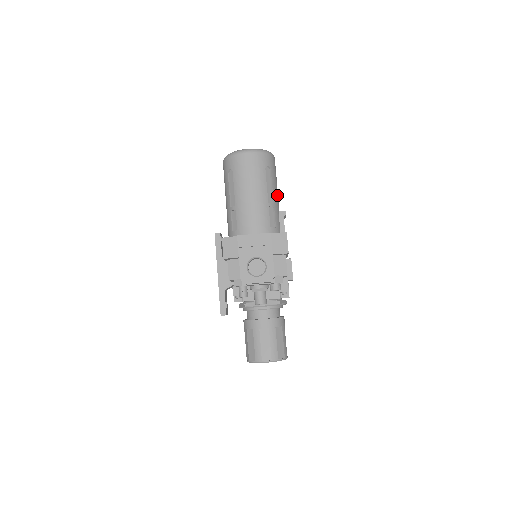
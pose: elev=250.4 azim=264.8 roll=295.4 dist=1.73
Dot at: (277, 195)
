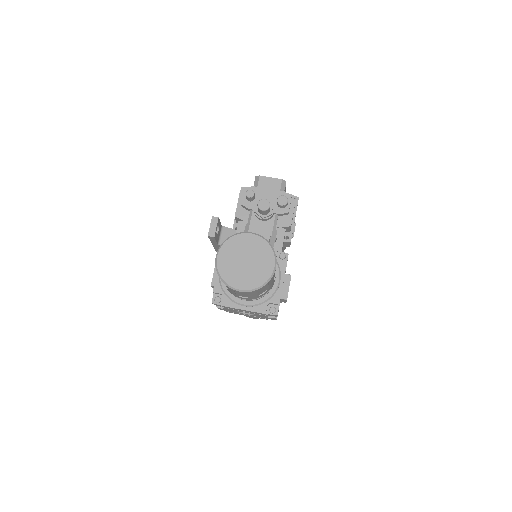
Dot at: occluded
